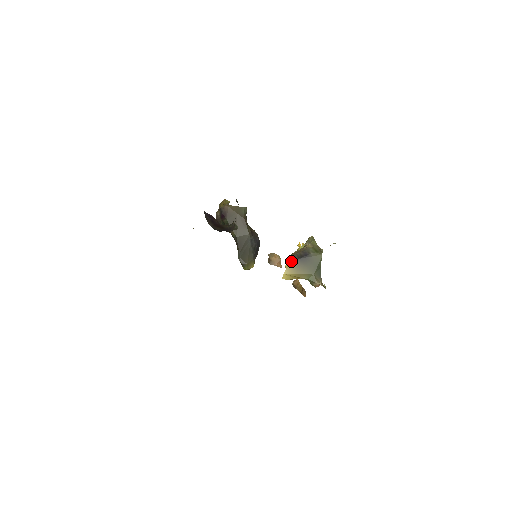
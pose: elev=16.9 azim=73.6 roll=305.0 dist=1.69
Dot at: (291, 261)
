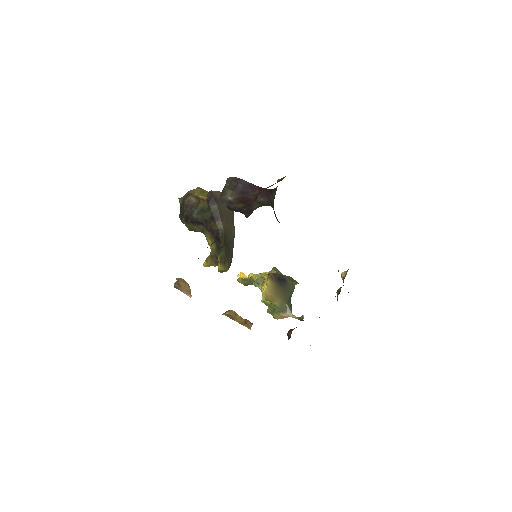
Dot at: (272, 279)
